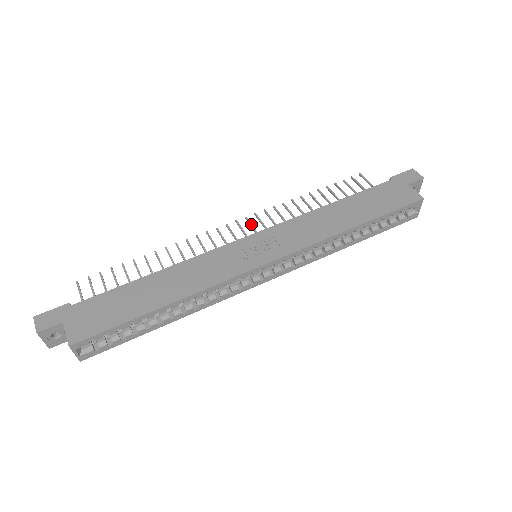
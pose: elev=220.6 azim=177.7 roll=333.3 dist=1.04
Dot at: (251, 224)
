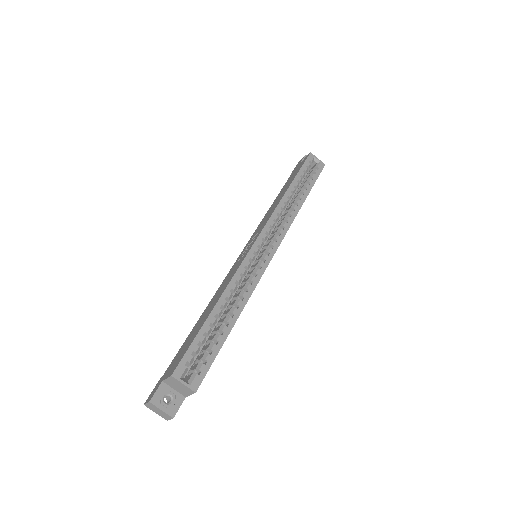
Dot at: occluded
